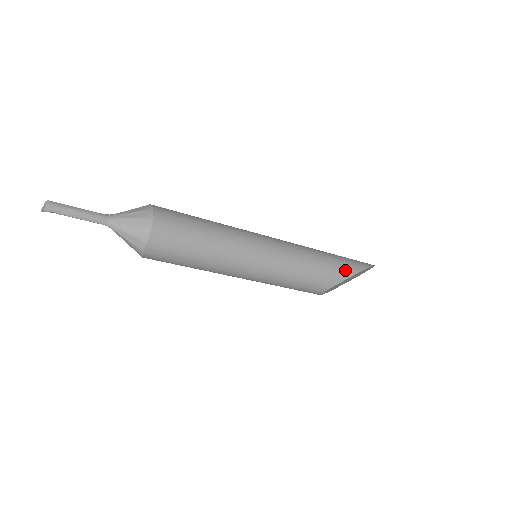
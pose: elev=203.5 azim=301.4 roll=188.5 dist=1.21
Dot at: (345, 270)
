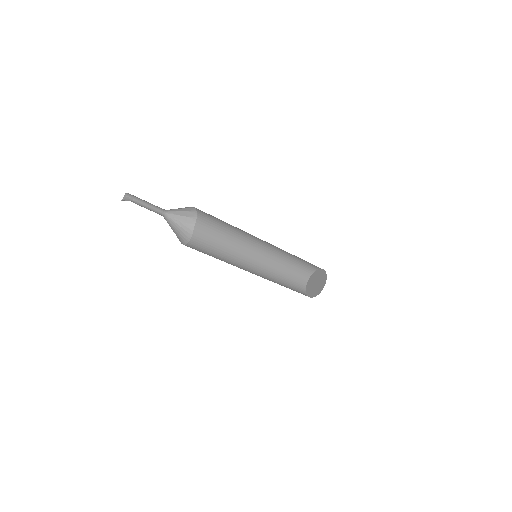
Dot at: (313, 265)
